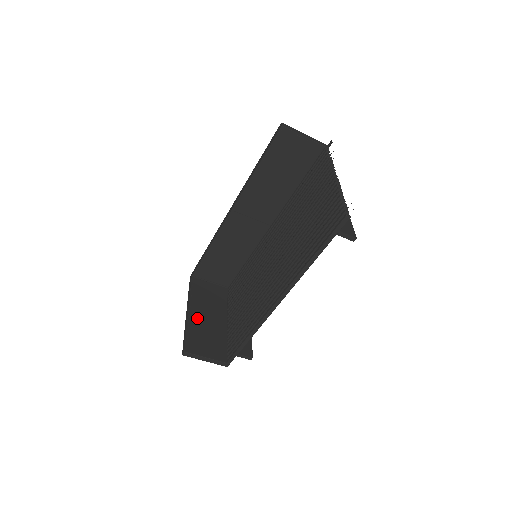
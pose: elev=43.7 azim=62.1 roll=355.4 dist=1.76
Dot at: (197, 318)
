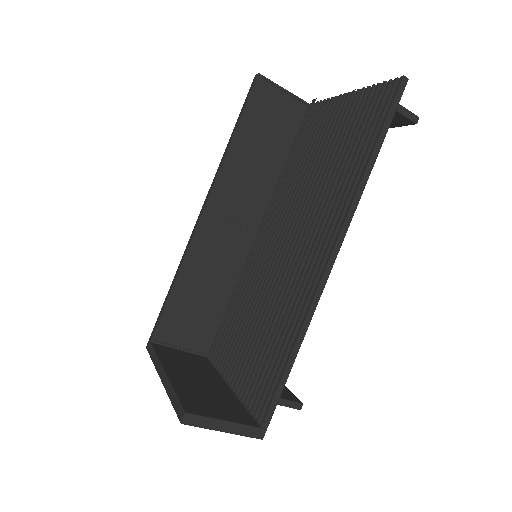
Dot at: (182, 379)
